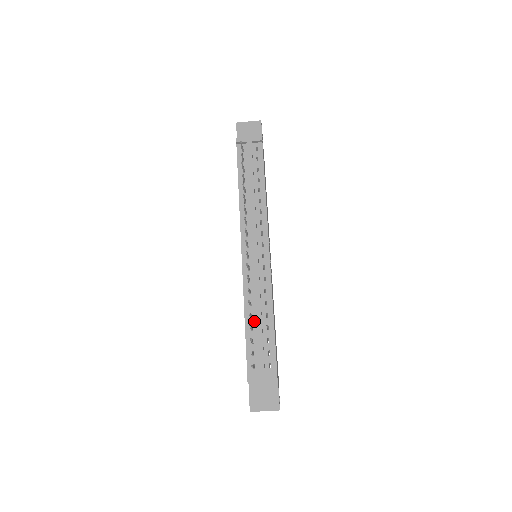
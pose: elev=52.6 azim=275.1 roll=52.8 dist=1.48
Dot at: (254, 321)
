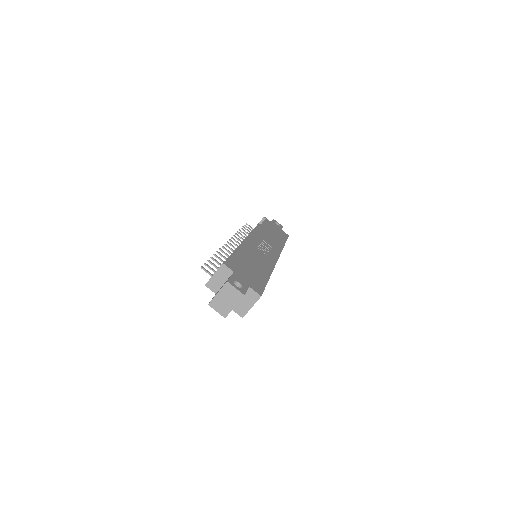
Dot at: occluded
